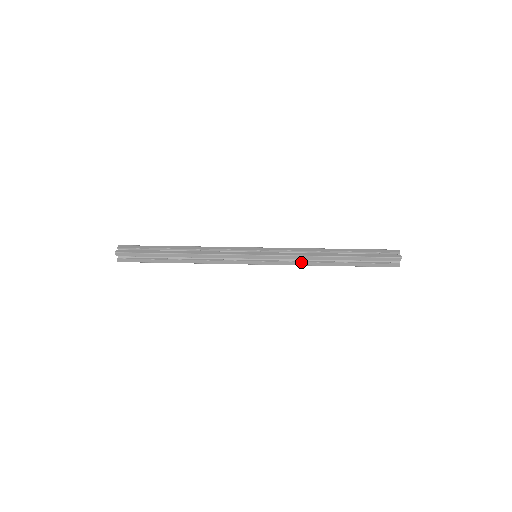
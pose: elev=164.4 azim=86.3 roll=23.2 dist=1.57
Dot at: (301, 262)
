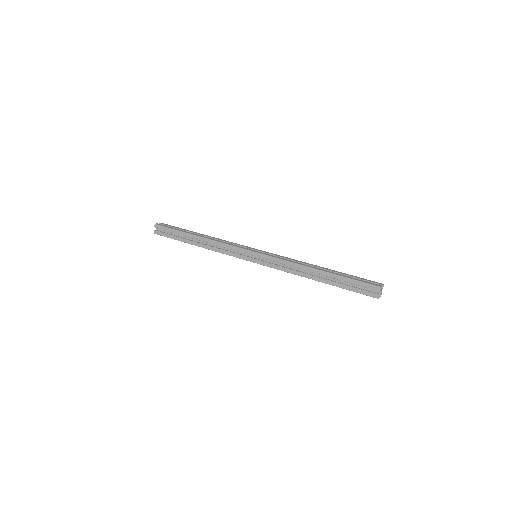
Dot at: (290, 269)
